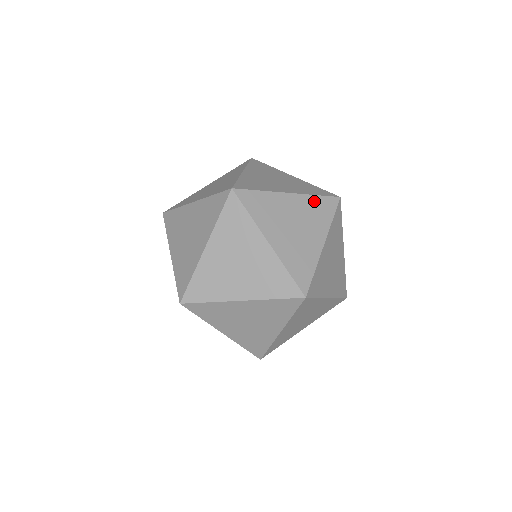
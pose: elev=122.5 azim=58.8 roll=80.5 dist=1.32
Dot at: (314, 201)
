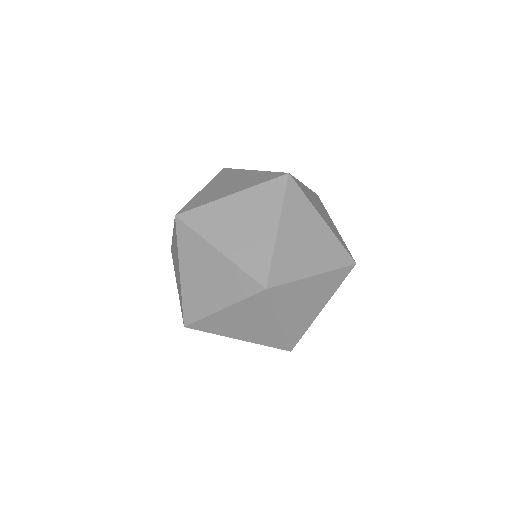
Dot at: (335, 244)
